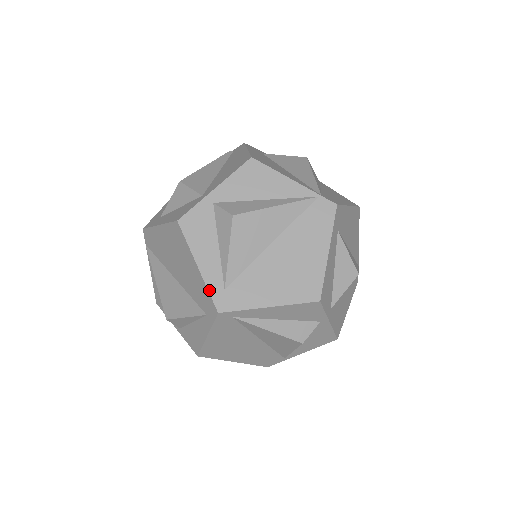
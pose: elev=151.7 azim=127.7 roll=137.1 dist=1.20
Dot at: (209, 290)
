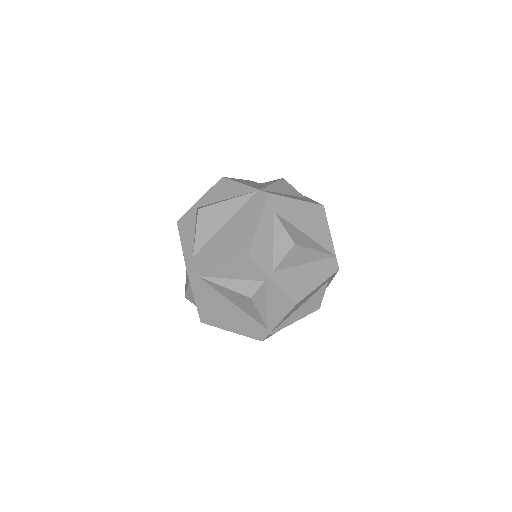
Dot at: (185, 259)
